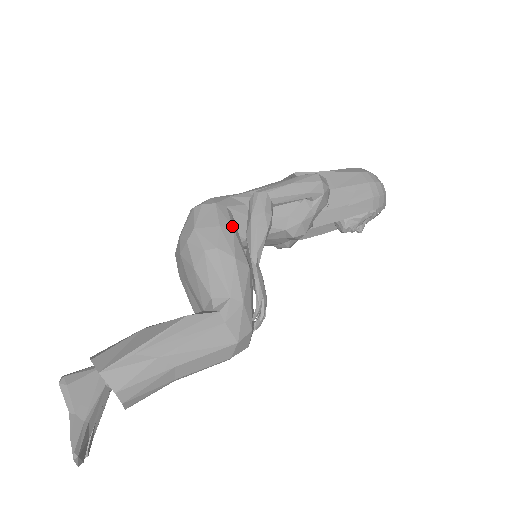
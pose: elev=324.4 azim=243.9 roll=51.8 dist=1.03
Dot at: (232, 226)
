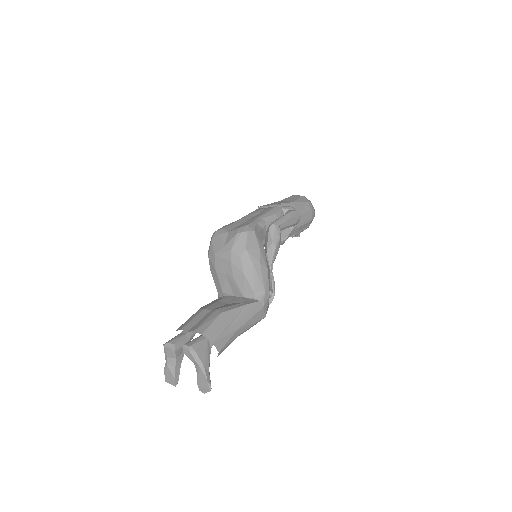
Dot at: occluded
